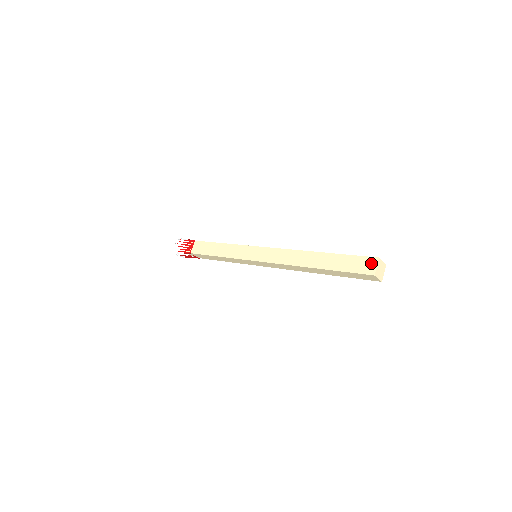
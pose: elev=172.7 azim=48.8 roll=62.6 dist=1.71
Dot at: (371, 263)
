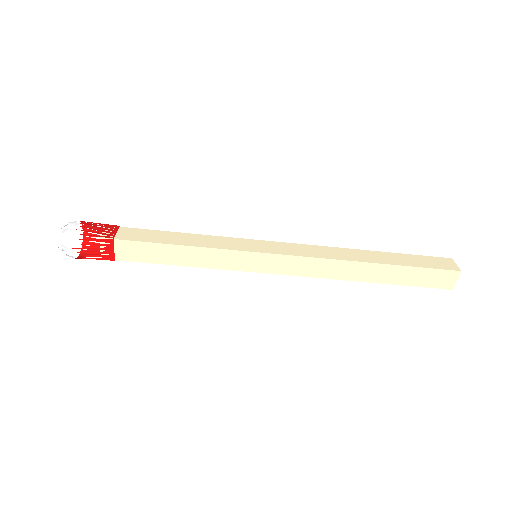
Dot at: (448, 261)
